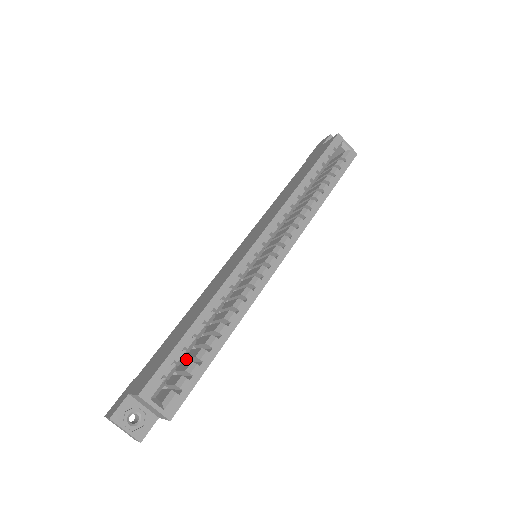
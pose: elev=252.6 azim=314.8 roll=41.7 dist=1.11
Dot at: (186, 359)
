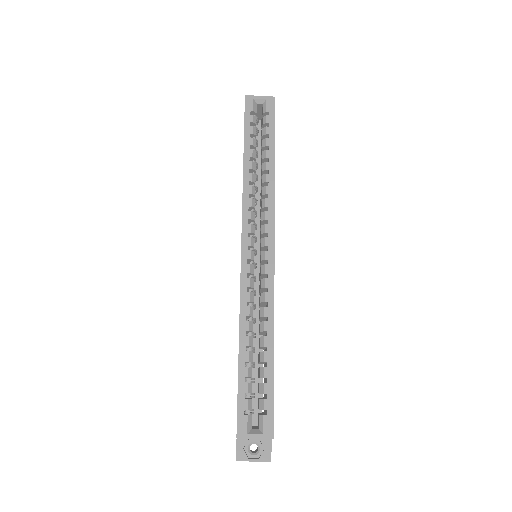
Dot at: (260, 378)
